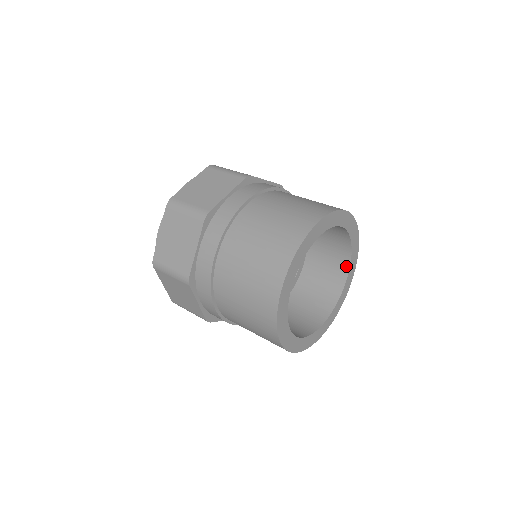
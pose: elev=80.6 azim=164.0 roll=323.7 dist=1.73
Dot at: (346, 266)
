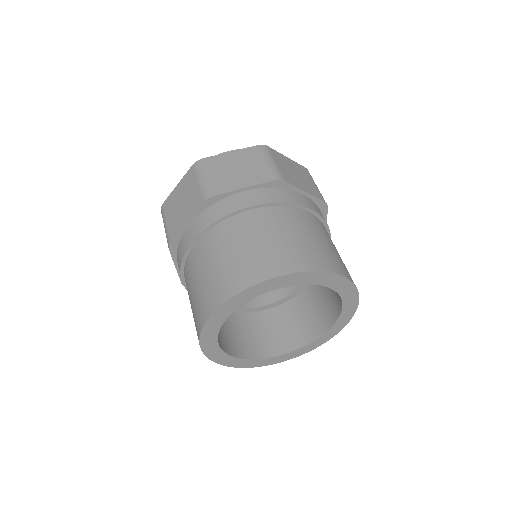
Dot at: (332, 321)
